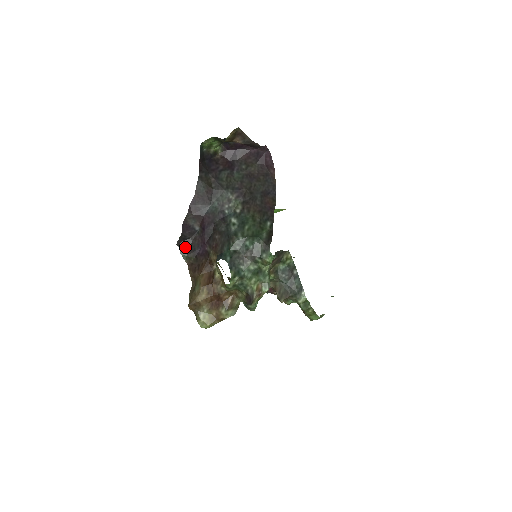
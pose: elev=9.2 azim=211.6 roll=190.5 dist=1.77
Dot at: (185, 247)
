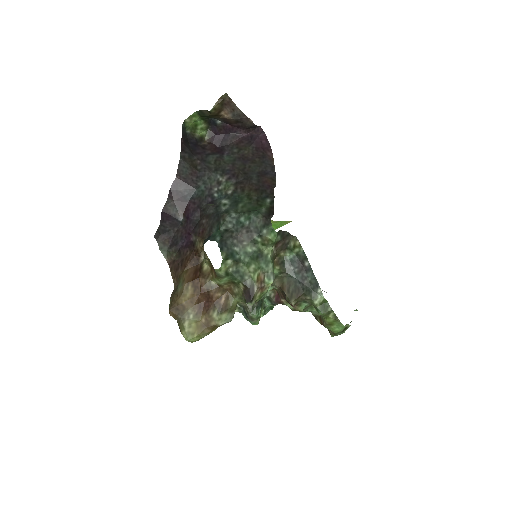
Dot at: (165, 241)
